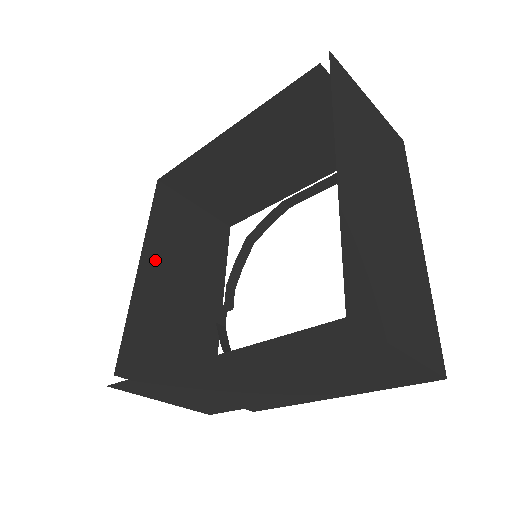
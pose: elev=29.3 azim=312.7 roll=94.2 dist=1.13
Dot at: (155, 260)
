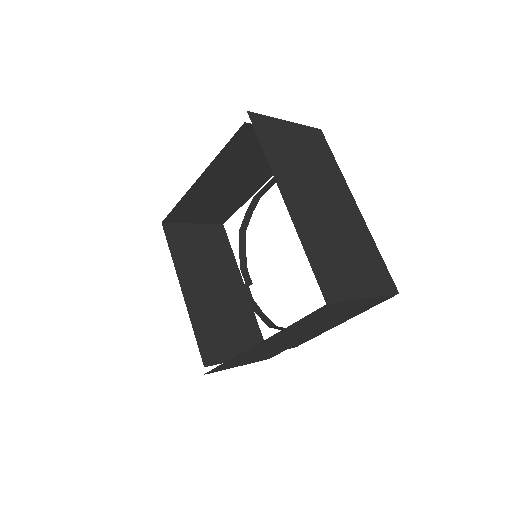
Dot at: (189, 281)
